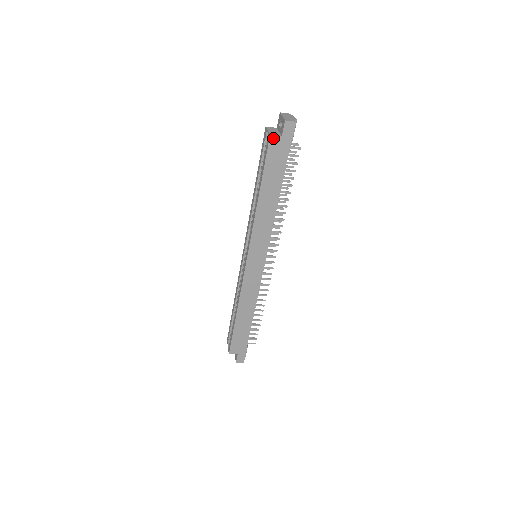
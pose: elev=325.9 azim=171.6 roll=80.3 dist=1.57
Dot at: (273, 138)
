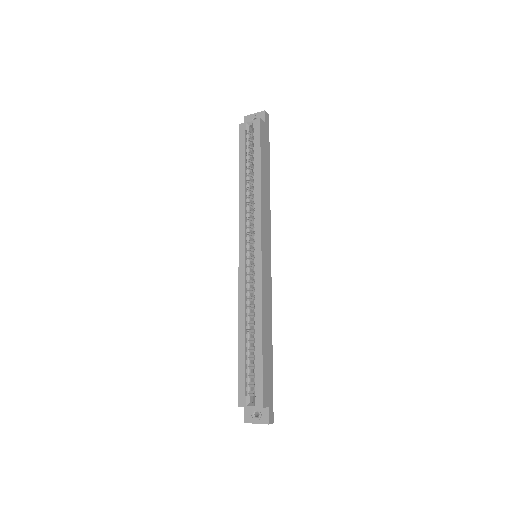
Dot at: (261, 122)
